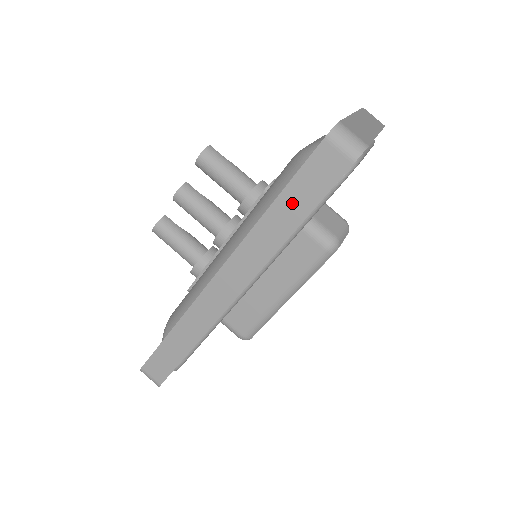
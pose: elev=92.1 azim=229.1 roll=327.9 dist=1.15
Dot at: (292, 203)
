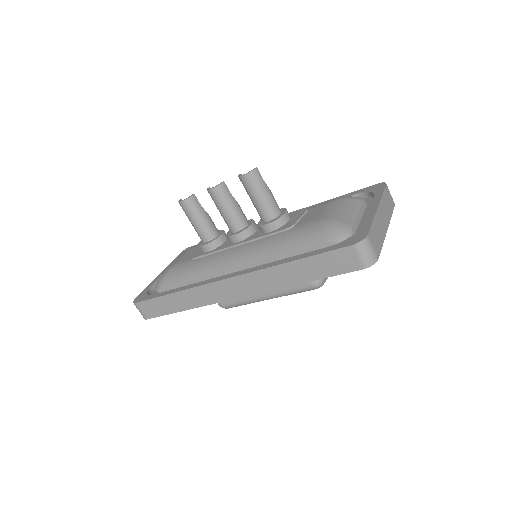
Dot at: (308, 268)
